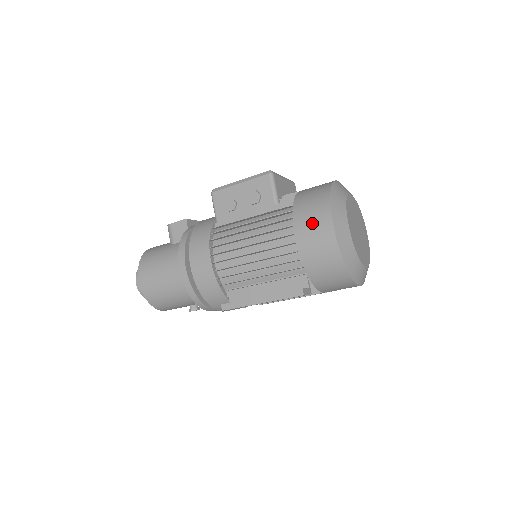
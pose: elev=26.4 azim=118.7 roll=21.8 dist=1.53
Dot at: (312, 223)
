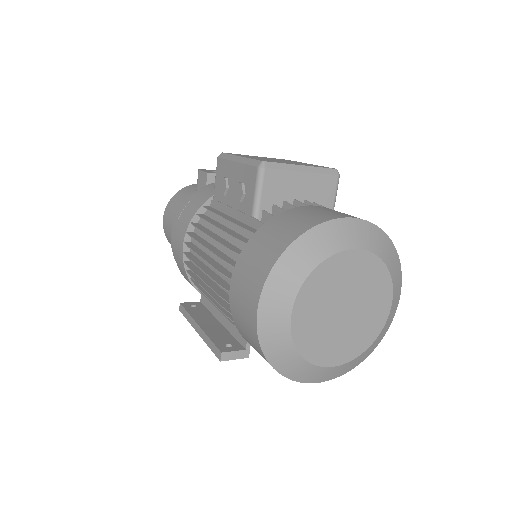
Dot at: (245, 282)
